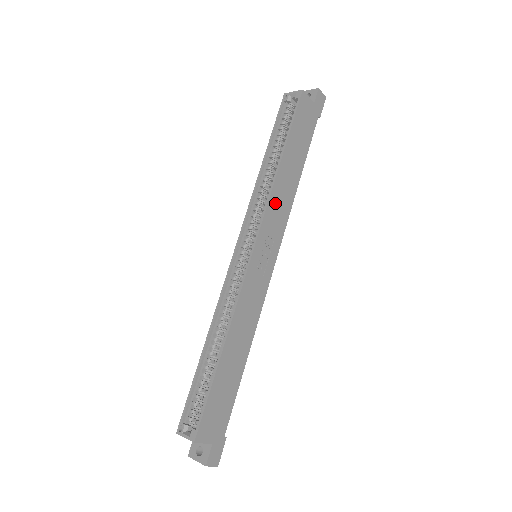
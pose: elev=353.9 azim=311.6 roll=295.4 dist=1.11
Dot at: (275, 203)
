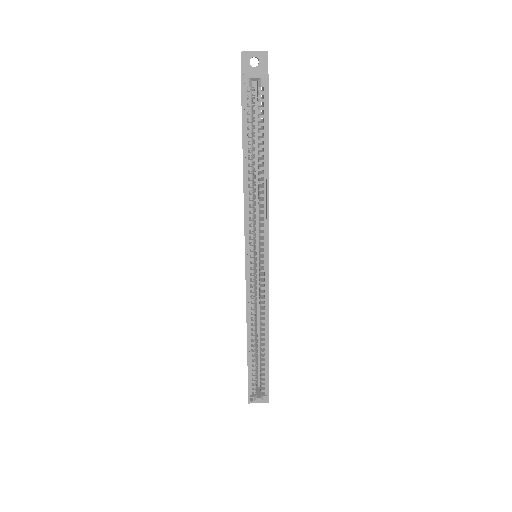
Dot at: occluded
